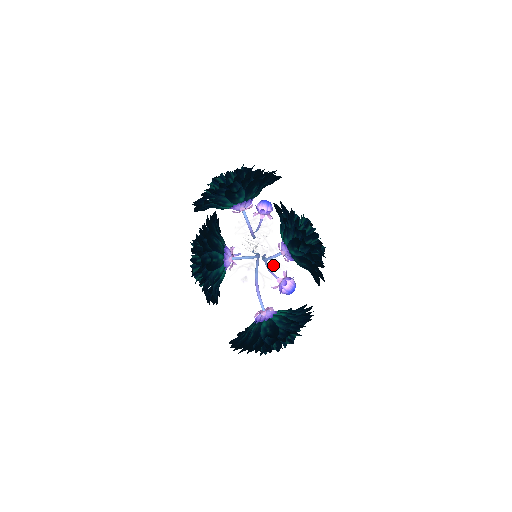
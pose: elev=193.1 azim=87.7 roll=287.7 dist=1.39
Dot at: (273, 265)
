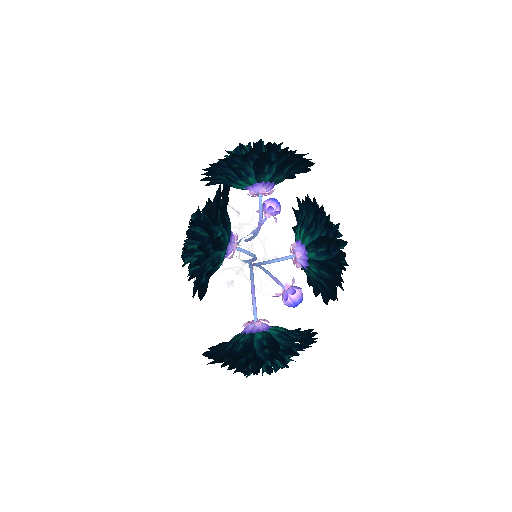
Dot at: (263, 277)
